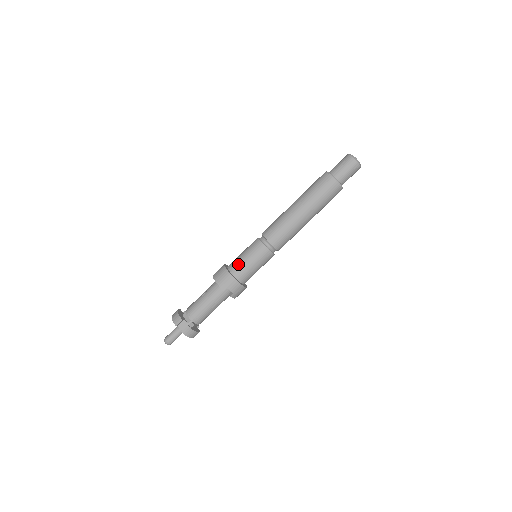
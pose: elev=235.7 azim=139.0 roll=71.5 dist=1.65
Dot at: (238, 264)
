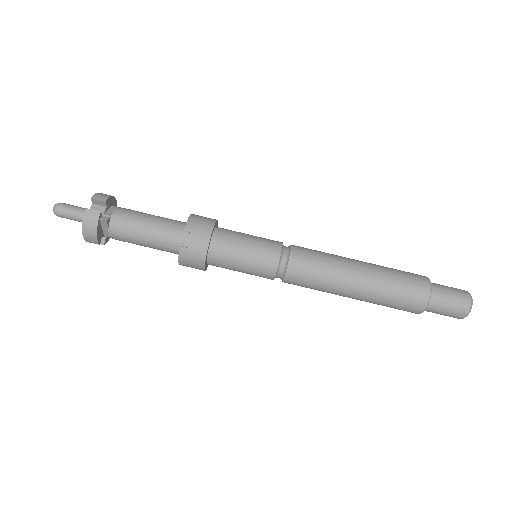
Dot at: (232, 233)
